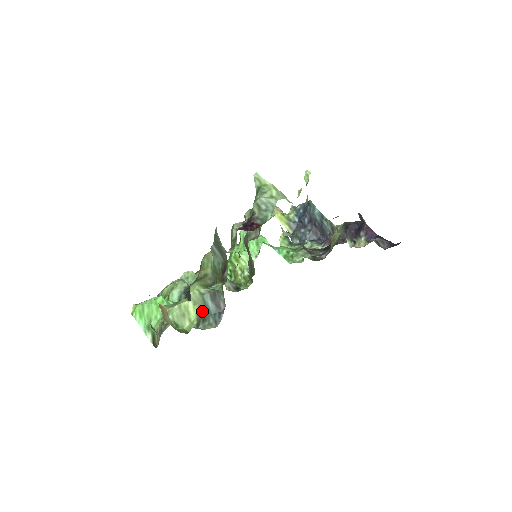
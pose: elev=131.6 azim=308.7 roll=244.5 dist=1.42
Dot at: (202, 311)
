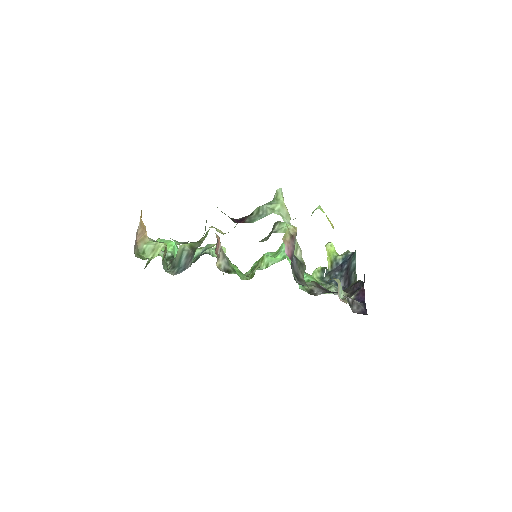
Dot at: (177, 261)
